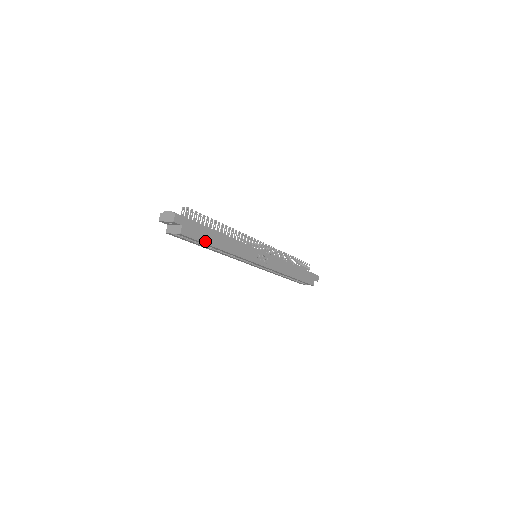
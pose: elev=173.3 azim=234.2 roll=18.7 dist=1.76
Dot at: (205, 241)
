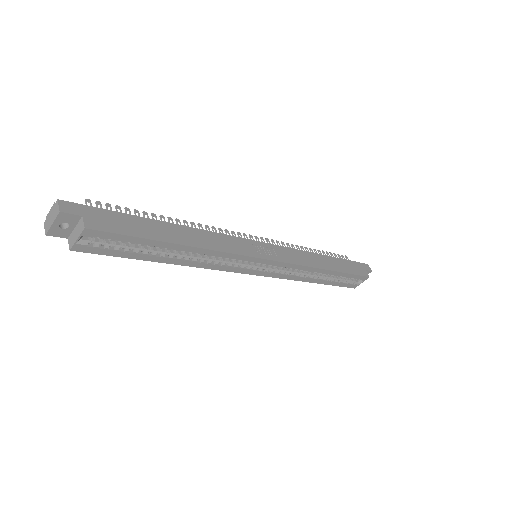
Dot at: (144, 236)
